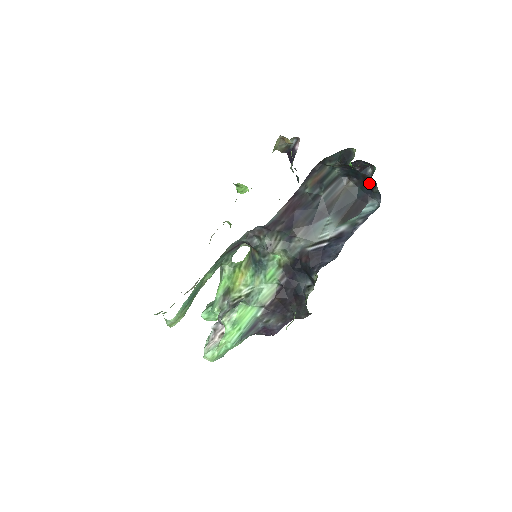
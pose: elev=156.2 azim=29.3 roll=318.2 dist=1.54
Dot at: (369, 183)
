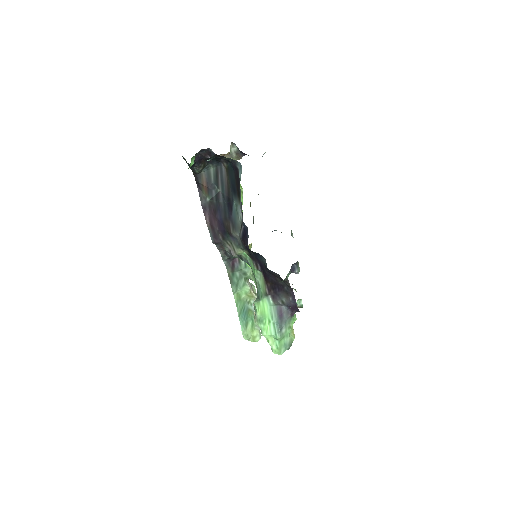
Dot at: (223, 157)
